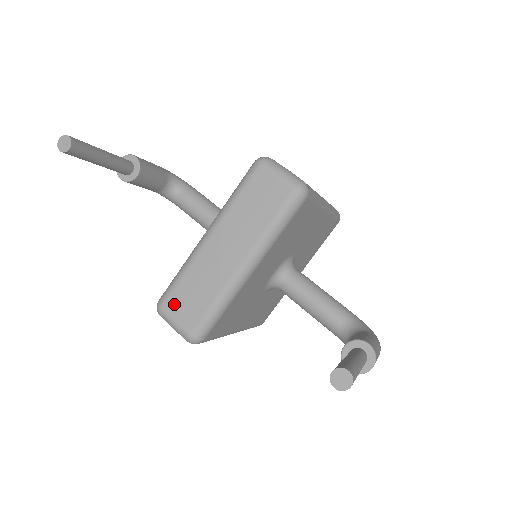
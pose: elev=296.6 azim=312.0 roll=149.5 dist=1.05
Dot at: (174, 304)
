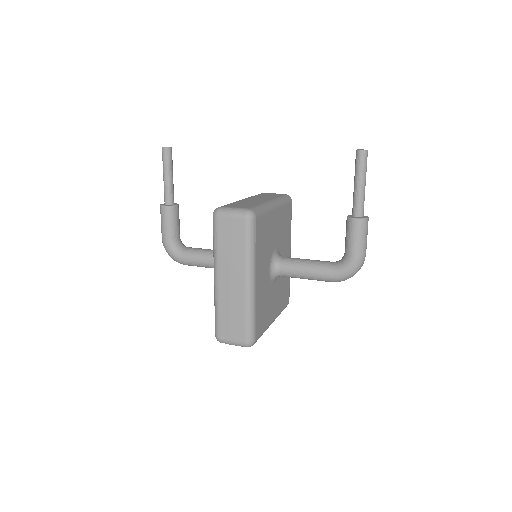
Dot at: (230, 206)
